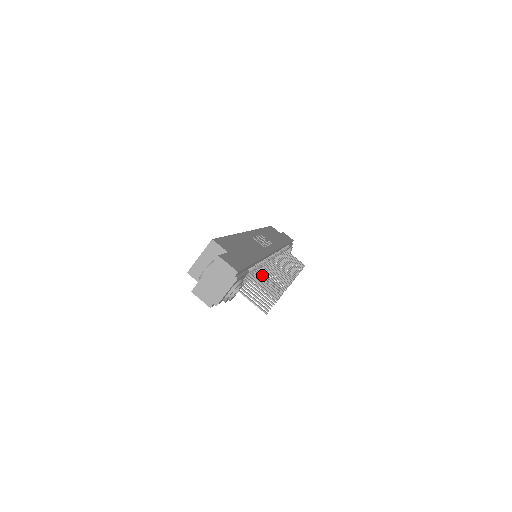
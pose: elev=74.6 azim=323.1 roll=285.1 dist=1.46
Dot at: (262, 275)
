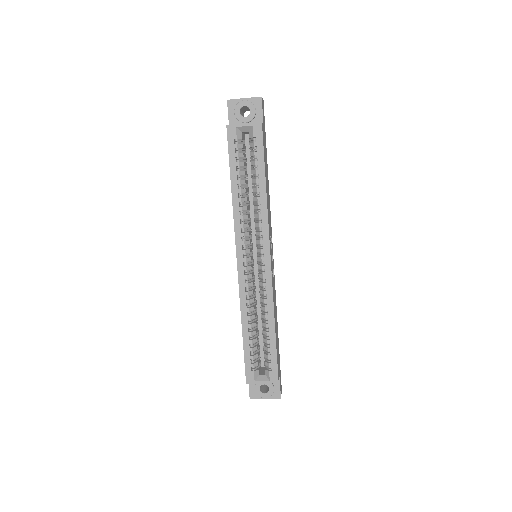
Dot at: occluded
